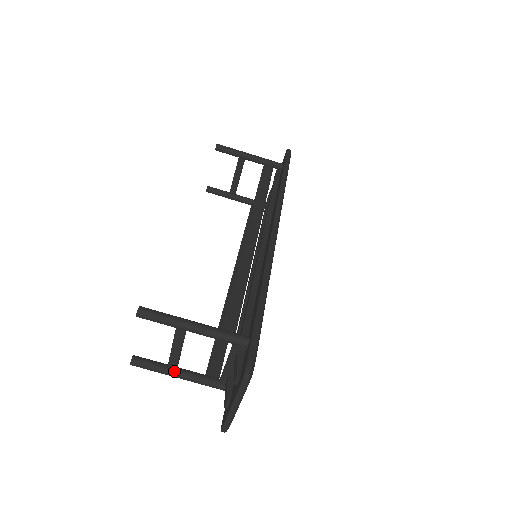
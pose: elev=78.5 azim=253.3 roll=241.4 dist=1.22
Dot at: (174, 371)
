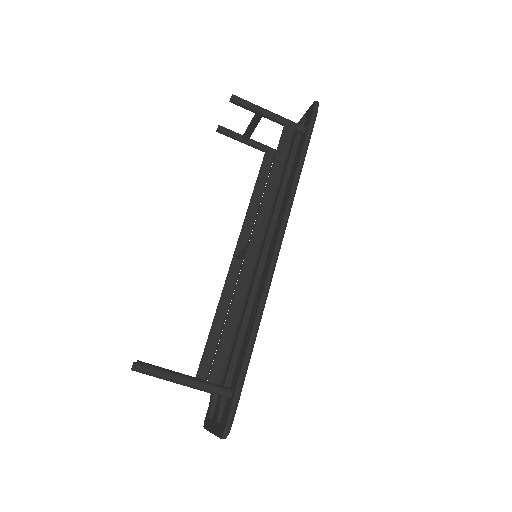
Dot at: occluded
